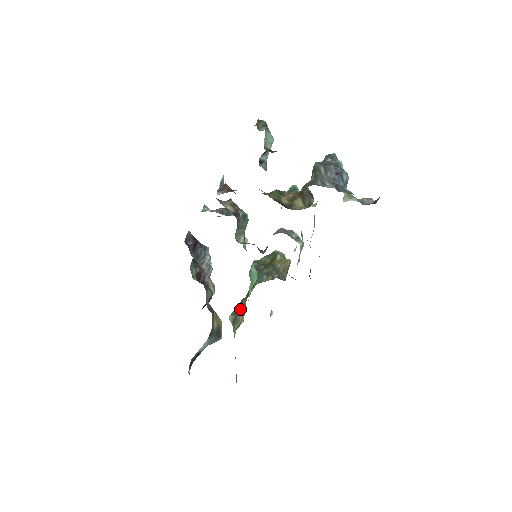
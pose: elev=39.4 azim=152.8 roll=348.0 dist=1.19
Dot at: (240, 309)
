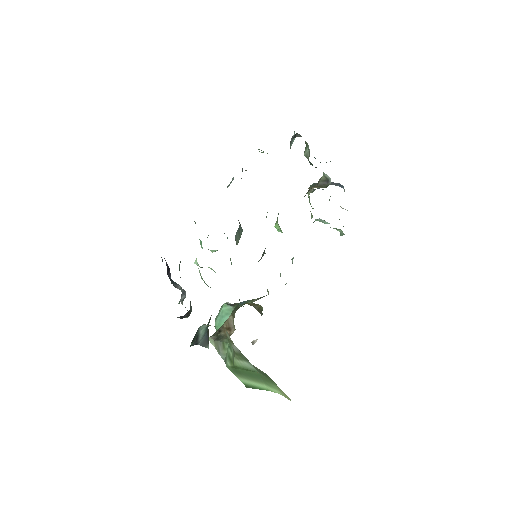
Dot at: (222, 330)
